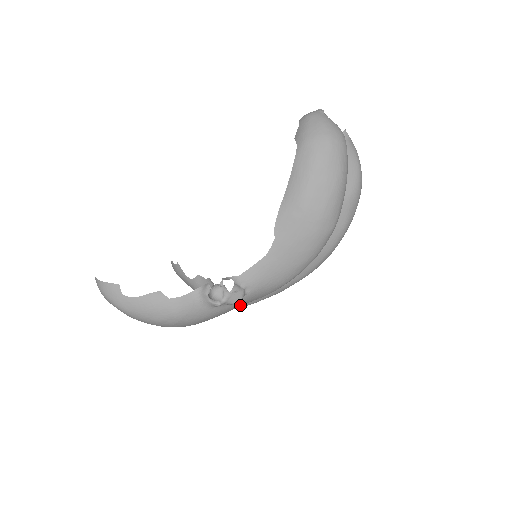
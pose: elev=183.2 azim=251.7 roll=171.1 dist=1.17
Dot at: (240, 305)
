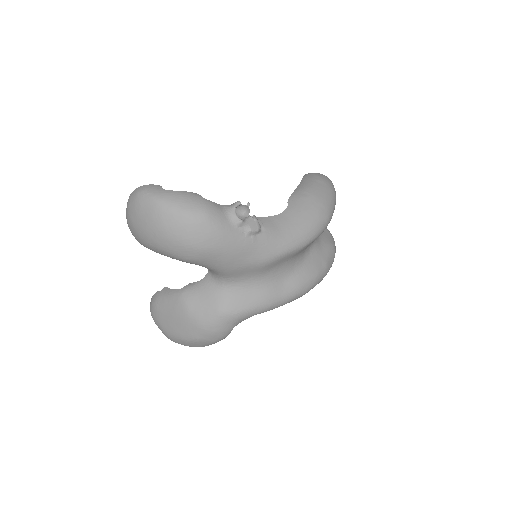
Dot at: (249, 250)
